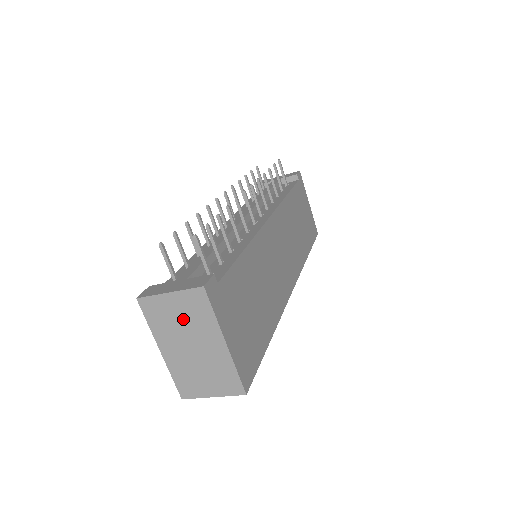
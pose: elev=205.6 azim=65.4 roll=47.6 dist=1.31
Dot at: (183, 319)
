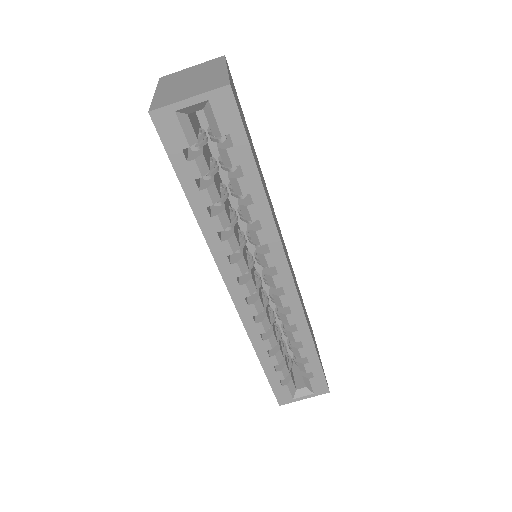
Dot at: (194, 72)
